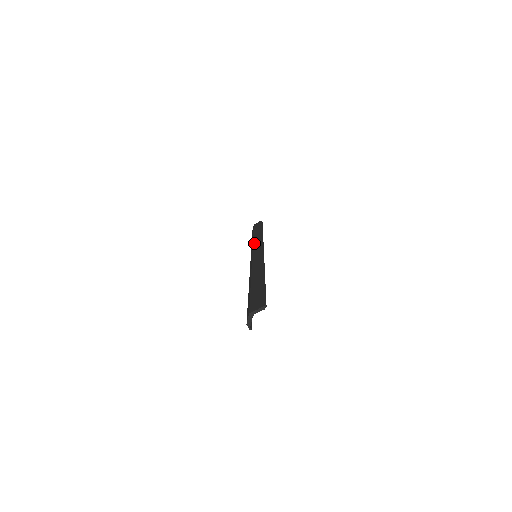
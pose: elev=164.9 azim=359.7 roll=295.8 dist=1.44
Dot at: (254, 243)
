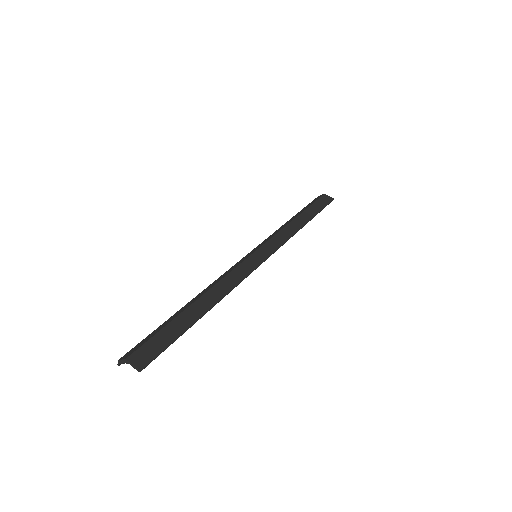
Dot at: (279, 233)
